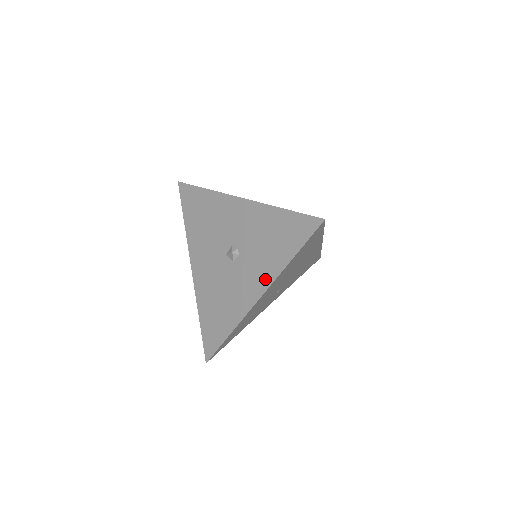
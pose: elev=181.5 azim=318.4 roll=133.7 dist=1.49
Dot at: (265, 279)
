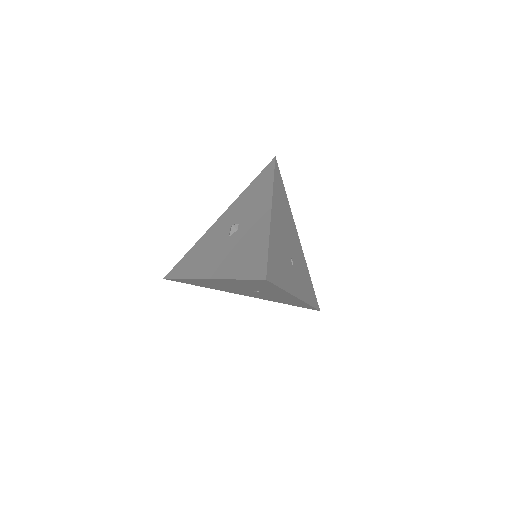
Dot at: (266, 201)
